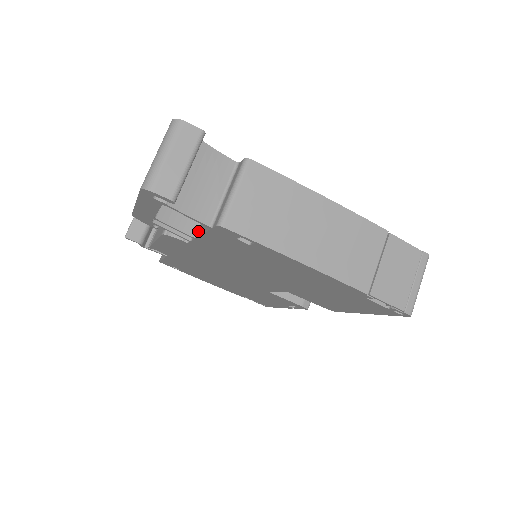
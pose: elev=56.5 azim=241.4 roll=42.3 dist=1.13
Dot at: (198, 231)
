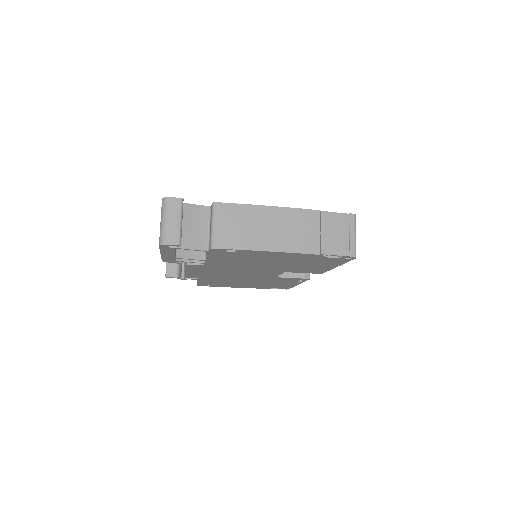
Dot at: occluded
